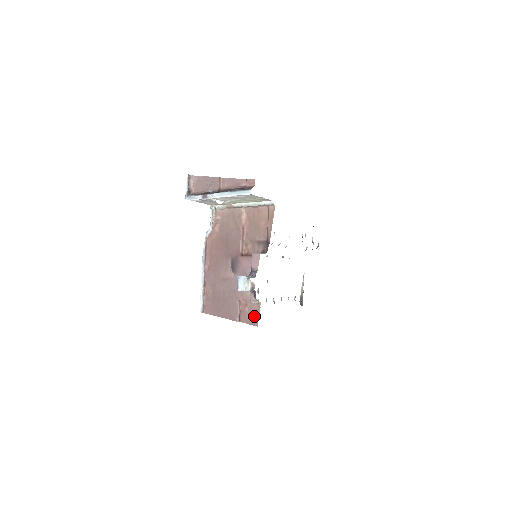
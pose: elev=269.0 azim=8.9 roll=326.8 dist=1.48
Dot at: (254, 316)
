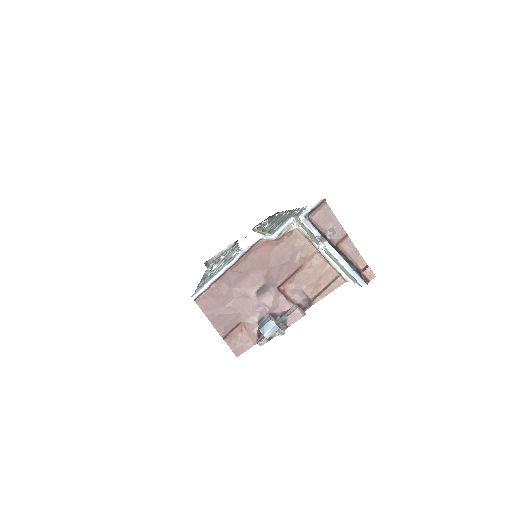
Dot at: (242, 347)
